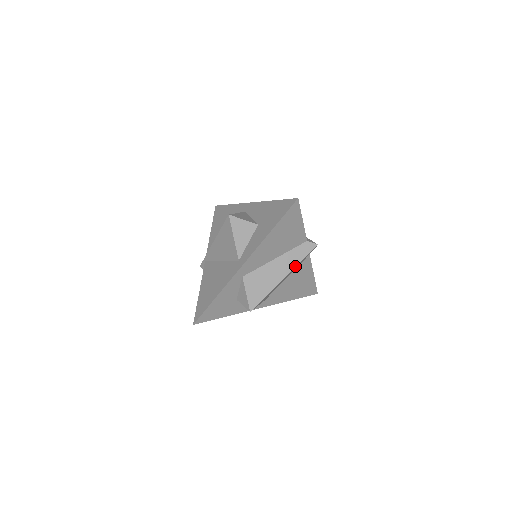
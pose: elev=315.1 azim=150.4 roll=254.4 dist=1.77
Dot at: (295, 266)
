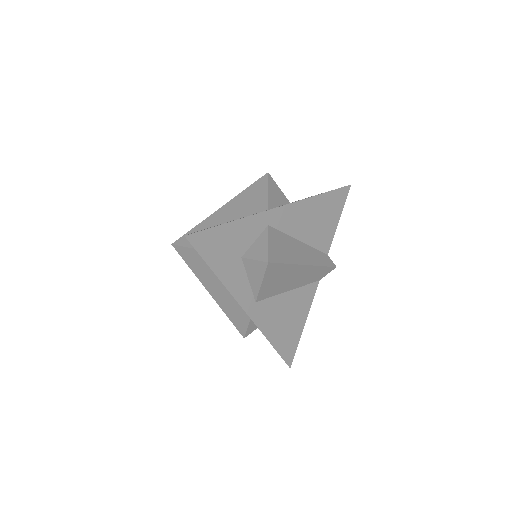
Dot at: (316, 265)
